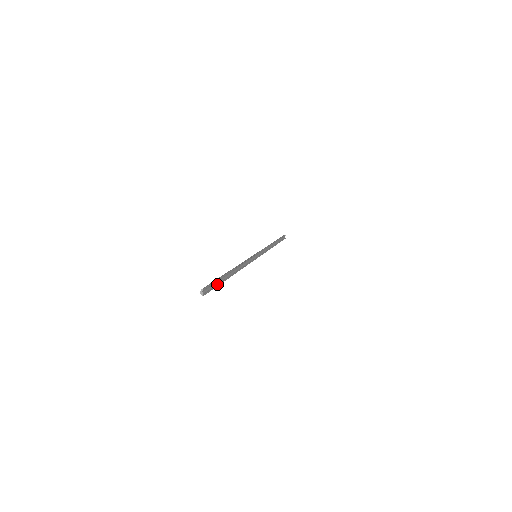
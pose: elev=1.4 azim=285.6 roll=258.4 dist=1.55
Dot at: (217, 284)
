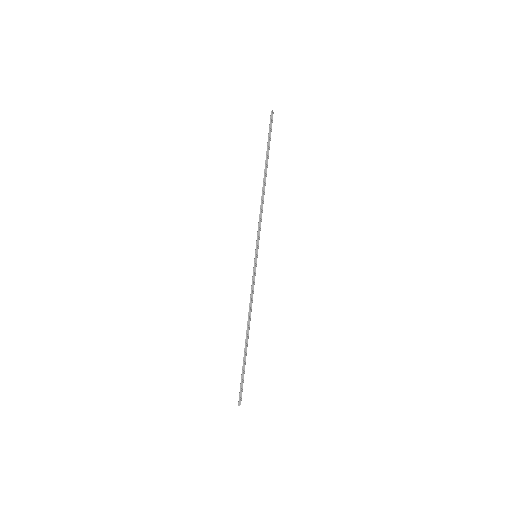
Dot at: occluded
